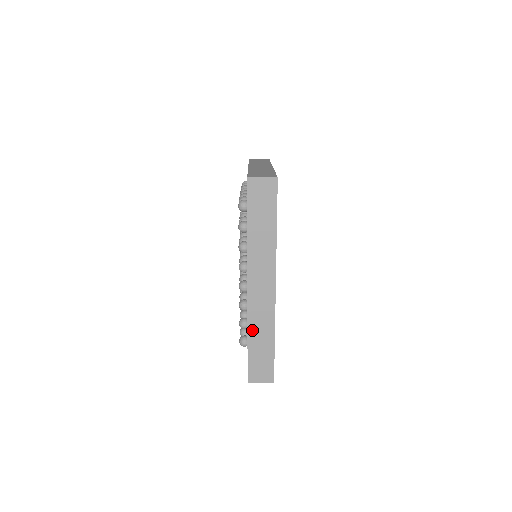
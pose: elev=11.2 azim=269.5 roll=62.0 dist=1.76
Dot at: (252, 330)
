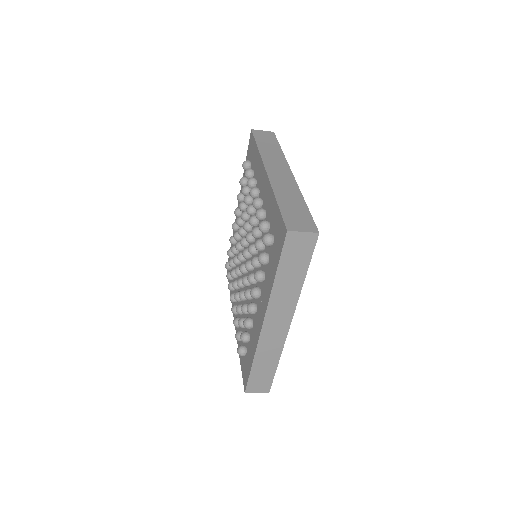
Dot at: (259, 356)
